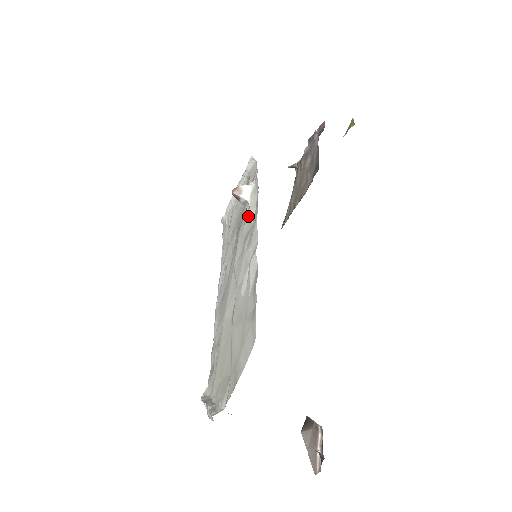
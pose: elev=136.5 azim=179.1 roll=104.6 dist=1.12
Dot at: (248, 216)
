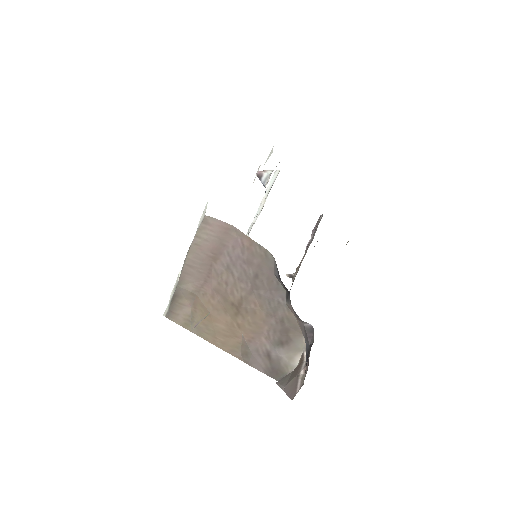
Dot at: (267, 182)
